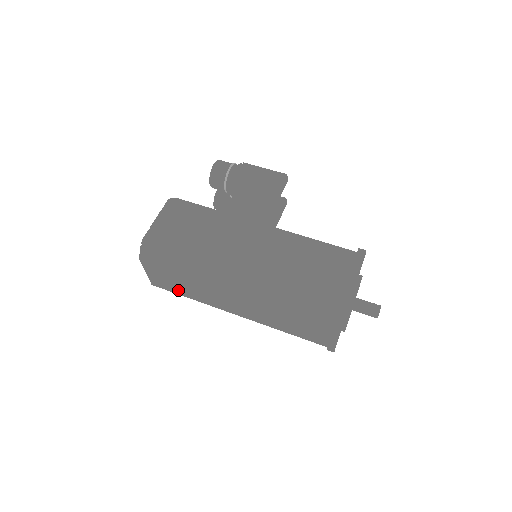
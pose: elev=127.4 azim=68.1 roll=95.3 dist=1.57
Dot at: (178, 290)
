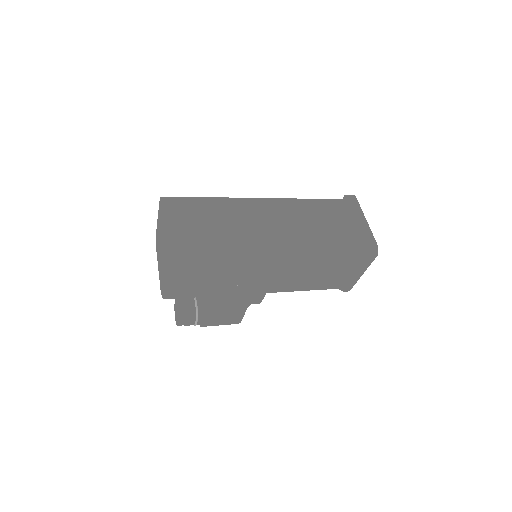
Dot at: (206, 234)
